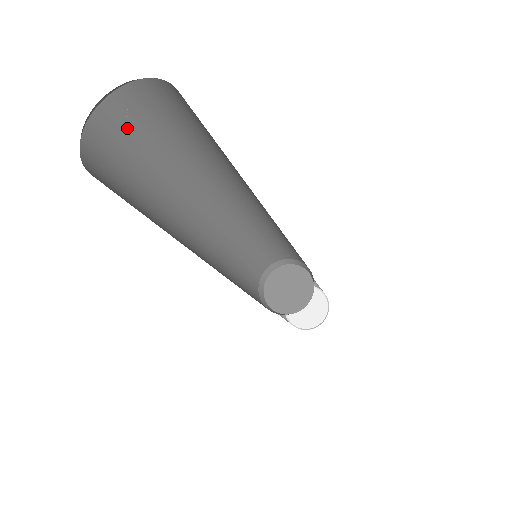
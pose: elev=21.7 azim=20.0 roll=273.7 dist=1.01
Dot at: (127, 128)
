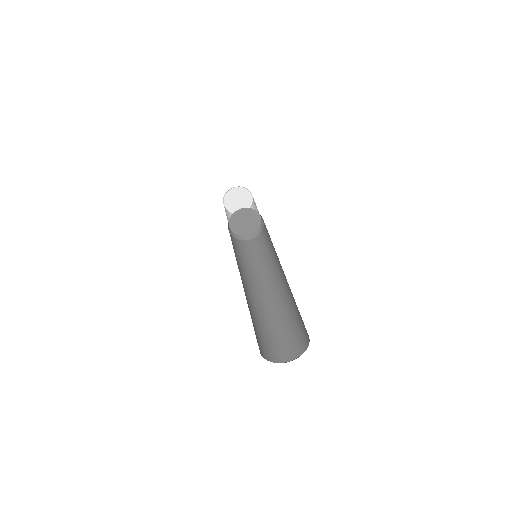
Dot at: occluded
